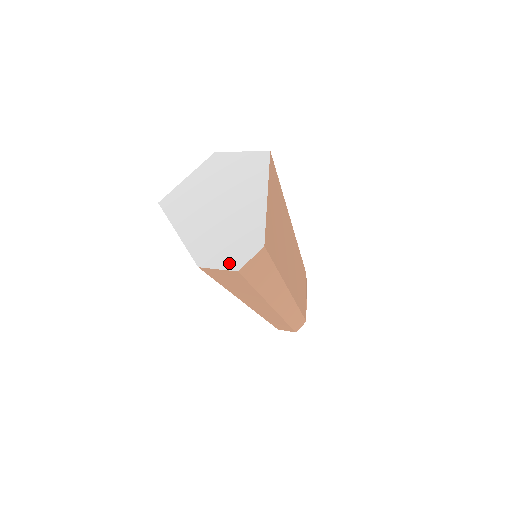
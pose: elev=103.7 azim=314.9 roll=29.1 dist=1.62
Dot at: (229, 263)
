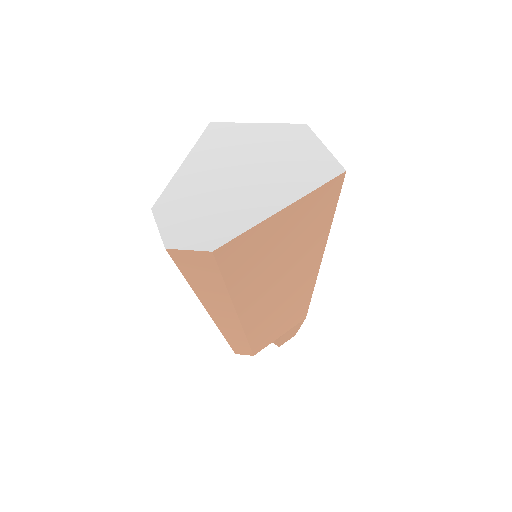
Dot at: (171, 233)
